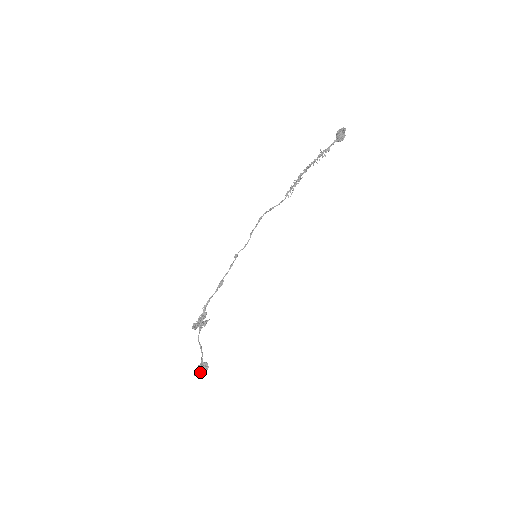
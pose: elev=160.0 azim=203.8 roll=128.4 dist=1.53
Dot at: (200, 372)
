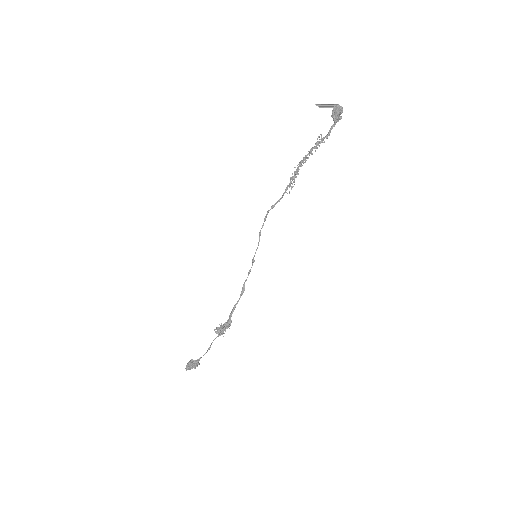
Dot at: (188, 364)
